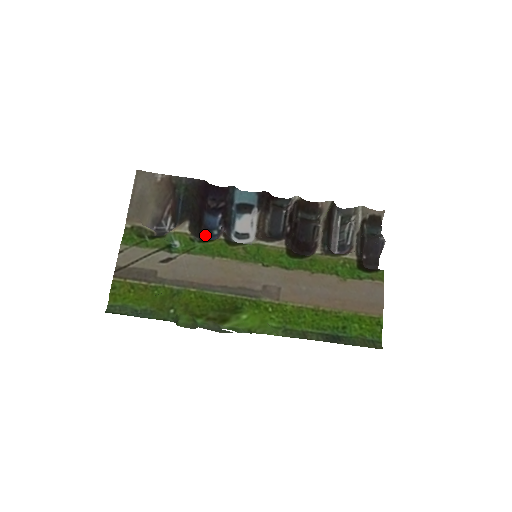
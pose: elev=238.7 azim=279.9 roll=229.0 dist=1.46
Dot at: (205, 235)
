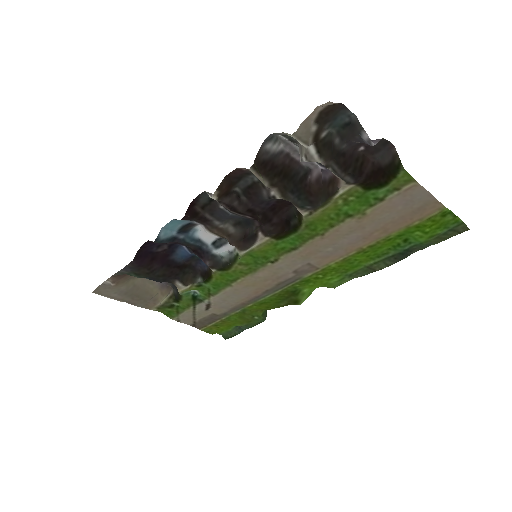
Dot at: (197, 263)
